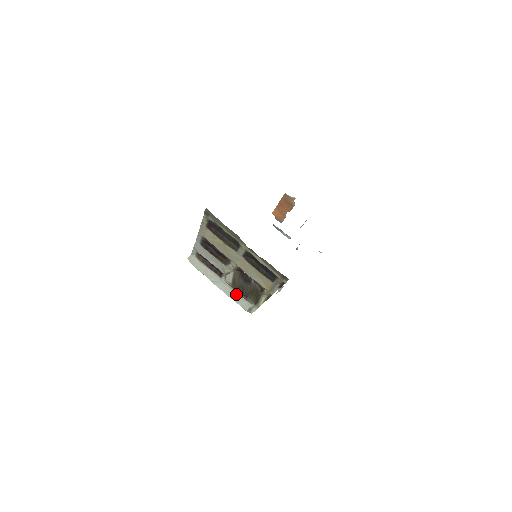
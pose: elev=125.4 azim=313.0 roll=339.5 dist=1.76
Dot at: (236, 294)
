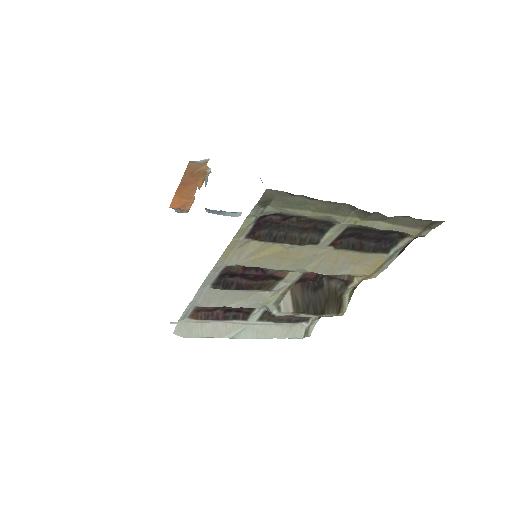
Dot at: (278, 326)
